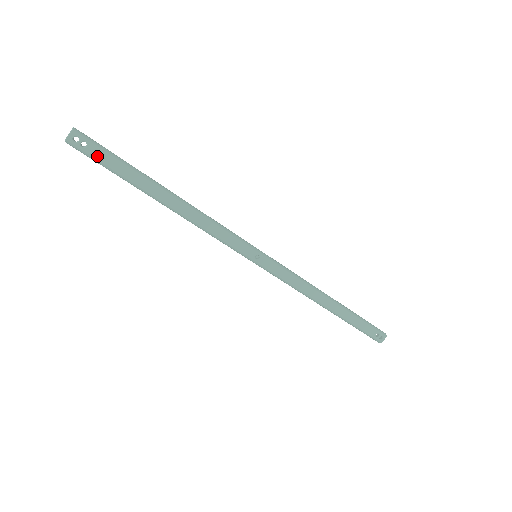
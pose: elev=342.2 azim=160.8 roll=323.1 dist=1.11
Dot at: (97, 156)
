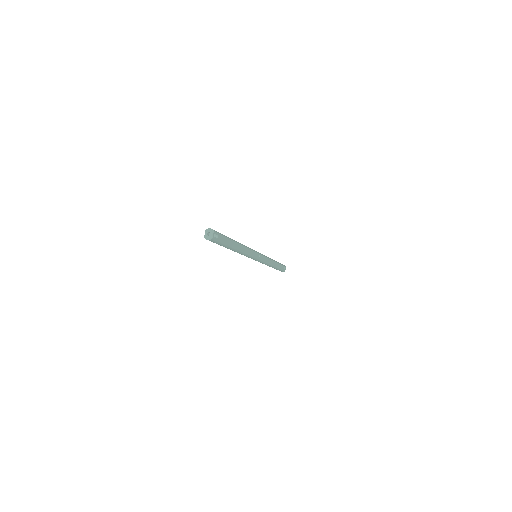
Dot at: (220, 240)
